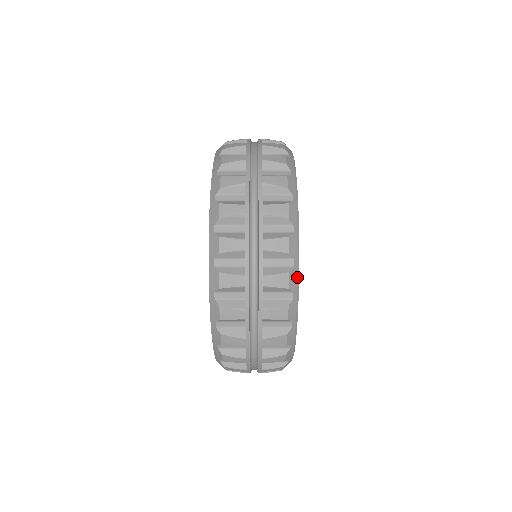
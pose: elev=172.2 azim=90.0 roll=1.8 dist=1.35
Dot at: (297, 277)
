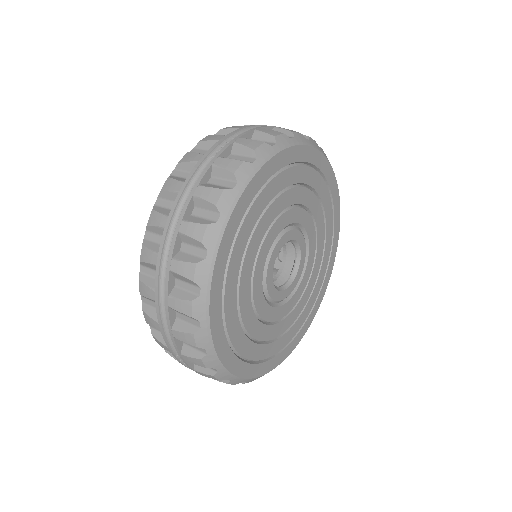
Dot at: (209, 273)
